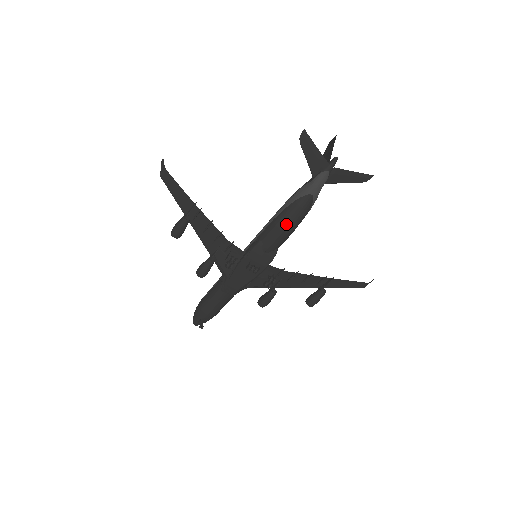
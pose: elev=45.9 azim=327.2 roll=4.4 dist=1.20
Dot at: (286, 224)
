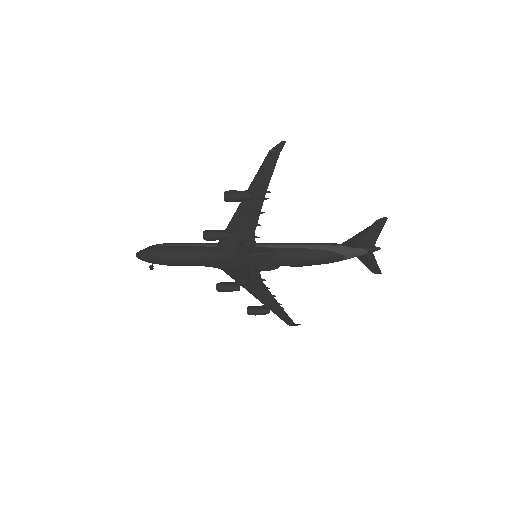
Dot at: (309, 260)
